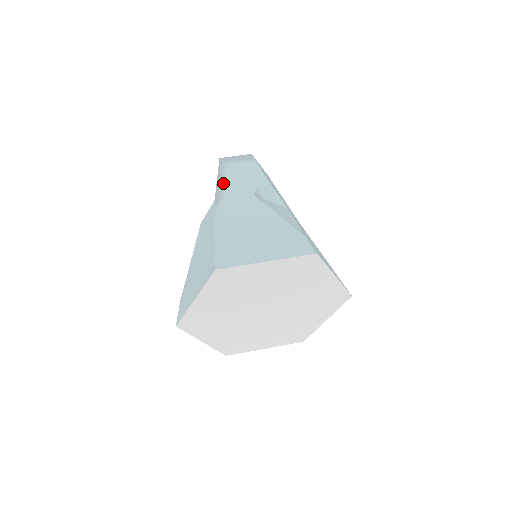
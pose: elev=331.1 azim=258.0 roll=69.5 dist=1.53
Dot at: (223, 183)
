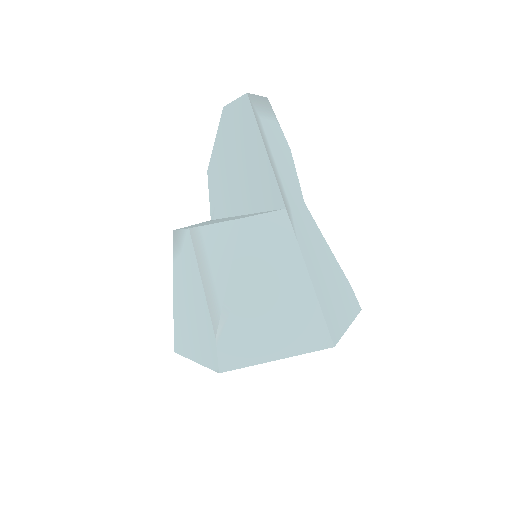
Dot at: (277, 167)
